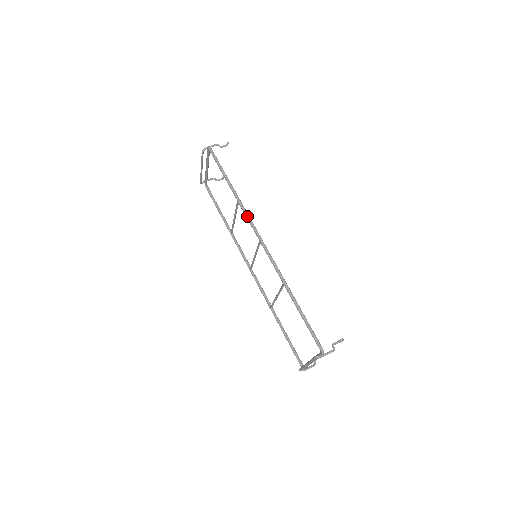
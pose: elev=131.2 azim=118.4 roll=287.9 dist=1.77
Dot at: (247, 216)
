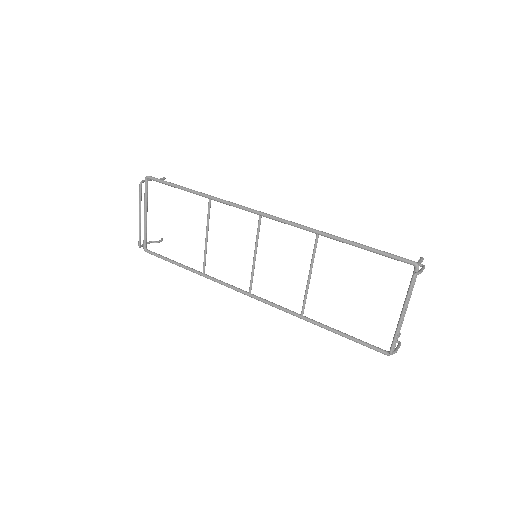
Dot at: (230, 202)
